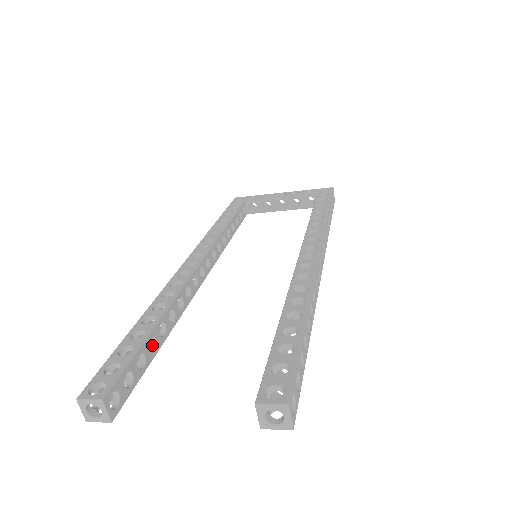
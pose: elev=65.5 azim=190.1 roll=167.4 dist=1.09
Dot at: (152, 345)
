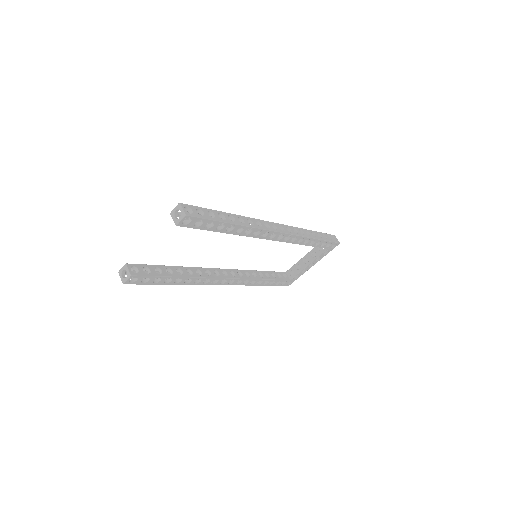
Dot at: (171, 275)
